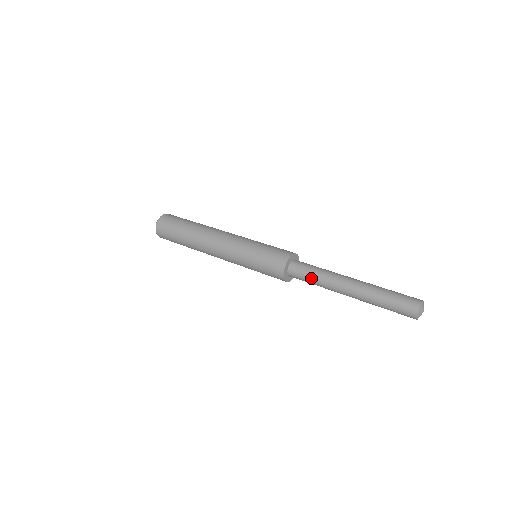
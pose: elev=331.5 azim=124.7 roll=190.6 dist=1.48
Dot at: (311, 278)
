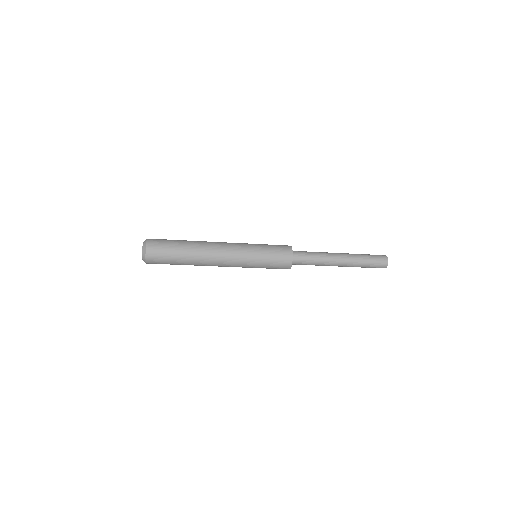
Dot at: (311, 252)
